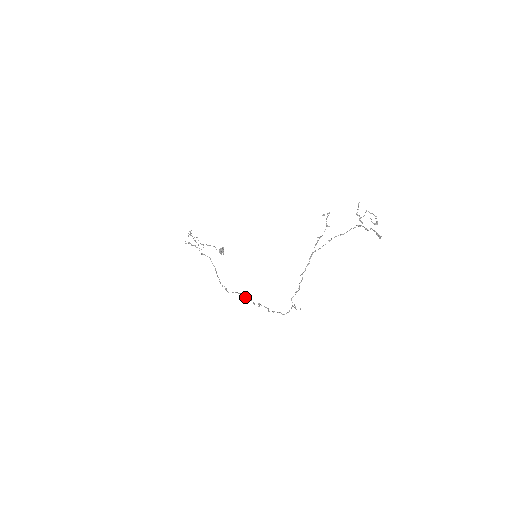
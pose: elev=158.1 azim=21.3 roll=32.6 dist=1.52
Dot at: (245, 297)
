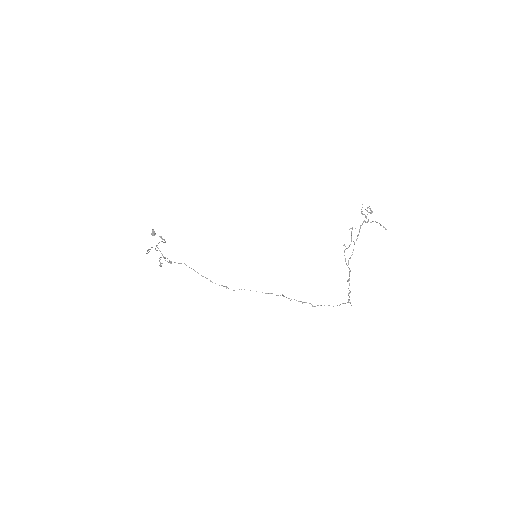
Dot at: occluded
